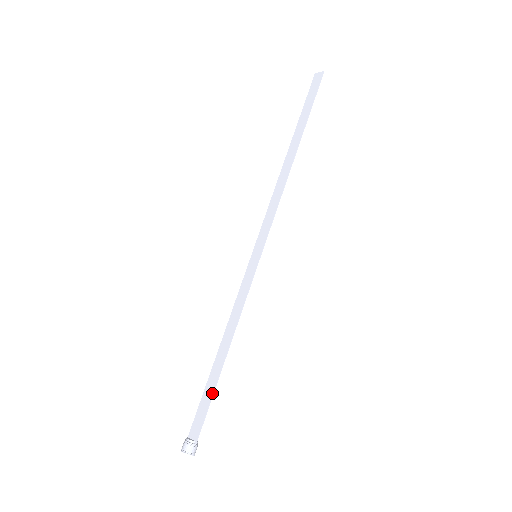
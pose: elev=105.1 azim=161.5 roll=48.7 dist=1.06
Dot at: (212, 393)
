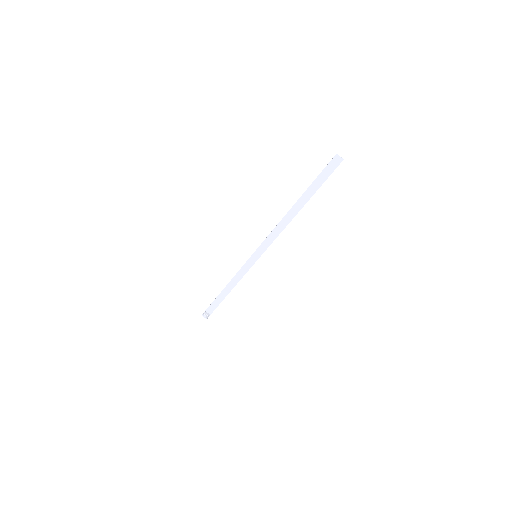
Dot at: (220, 302)
